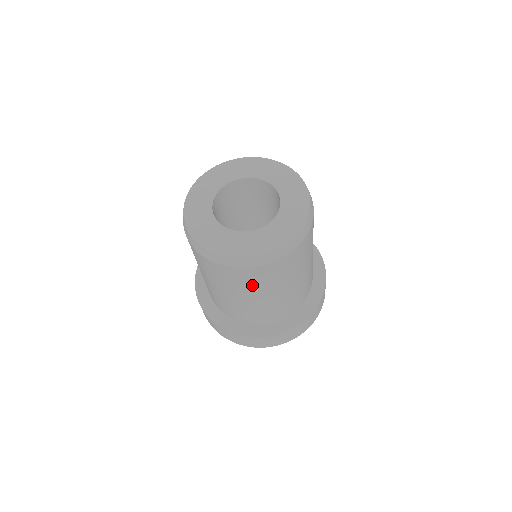
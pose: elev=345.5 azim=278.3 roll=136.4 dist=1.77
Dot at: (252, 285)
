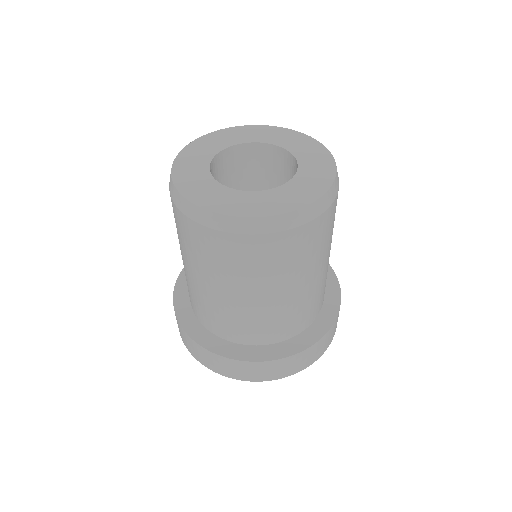
Dot at: (272, 268)
